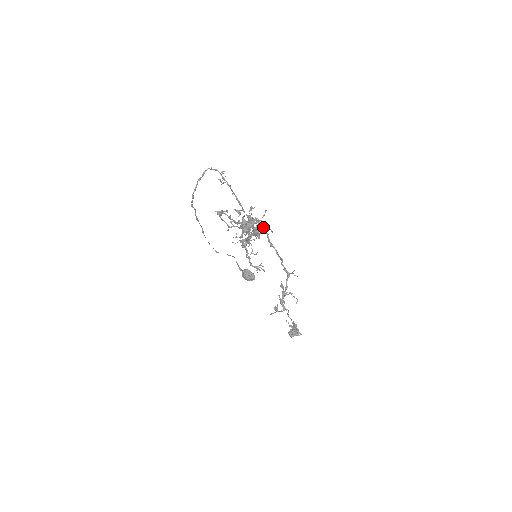
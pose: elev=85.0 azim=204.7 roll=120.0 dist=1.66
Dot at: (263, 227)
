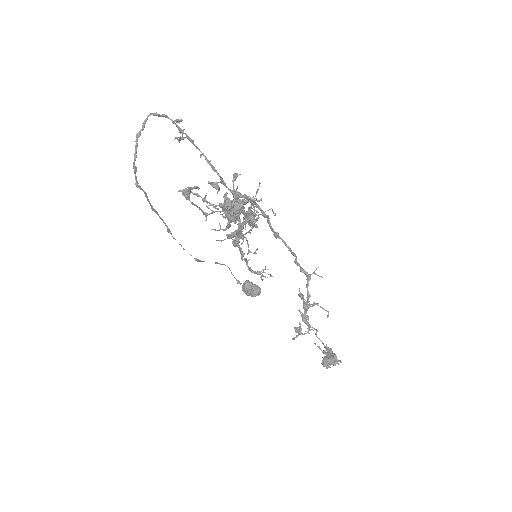
Dot at: (259, 207)
